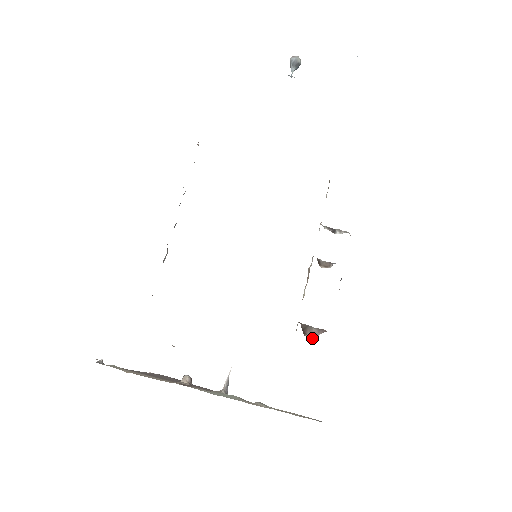
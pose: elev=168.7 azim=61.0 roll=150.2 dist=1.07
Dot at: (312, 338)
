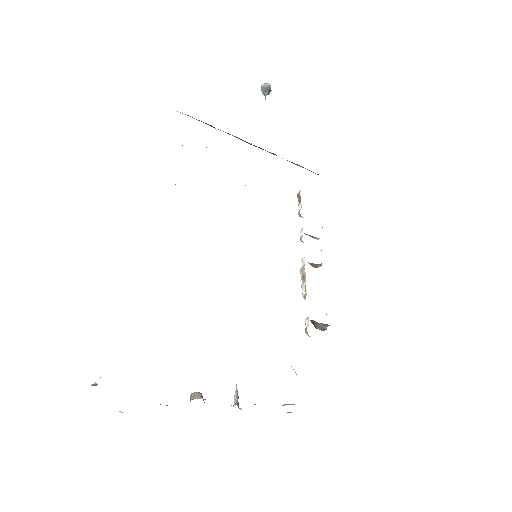
Dot at: occluded
